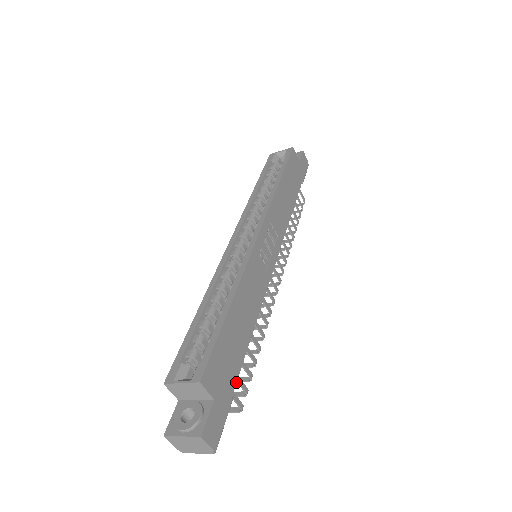
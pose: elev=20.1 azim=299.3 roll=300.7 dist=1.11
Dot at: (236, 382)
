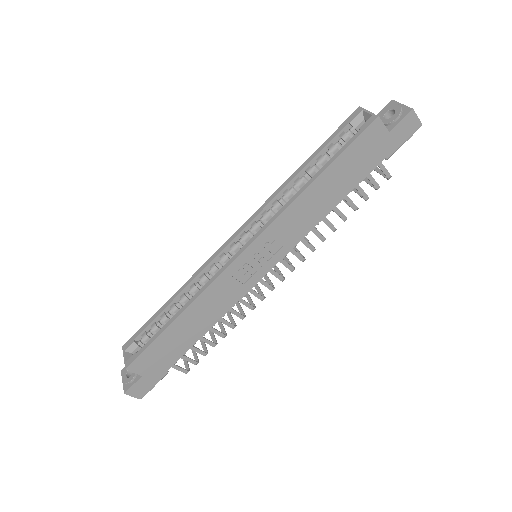
Dot at: occluded
